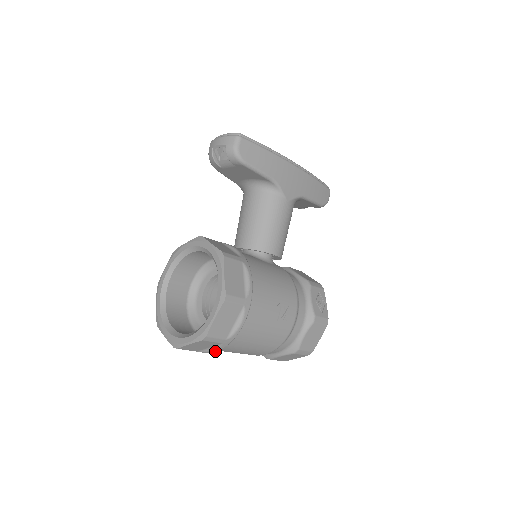
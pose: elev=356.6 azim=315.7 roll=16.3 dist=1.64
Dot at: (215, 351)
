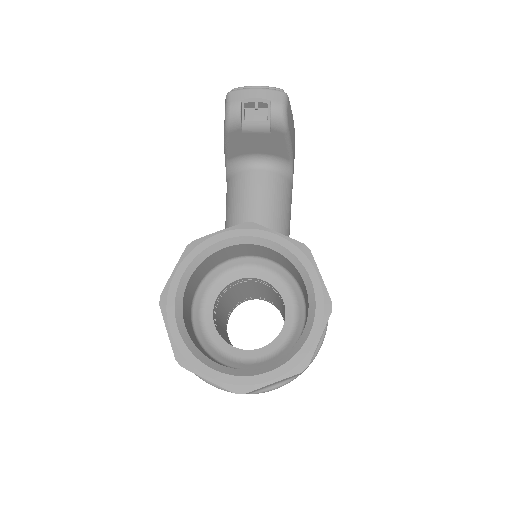
Dot at: (277, 388)
